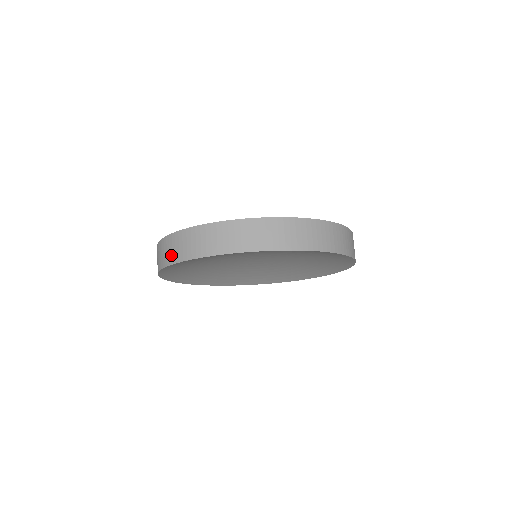
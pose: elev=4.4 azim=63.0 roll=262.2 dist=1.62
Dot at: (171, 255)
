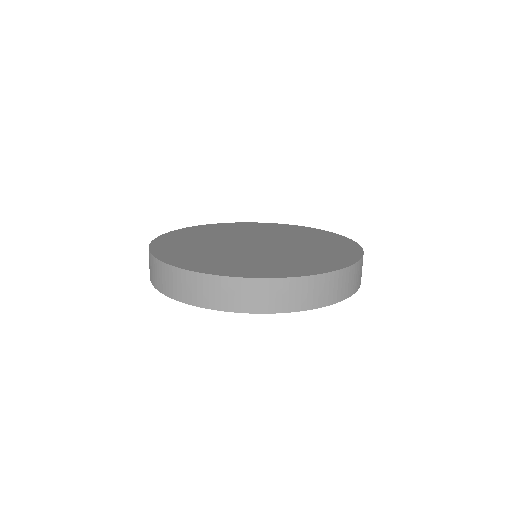
Dot at: (154, 278)
